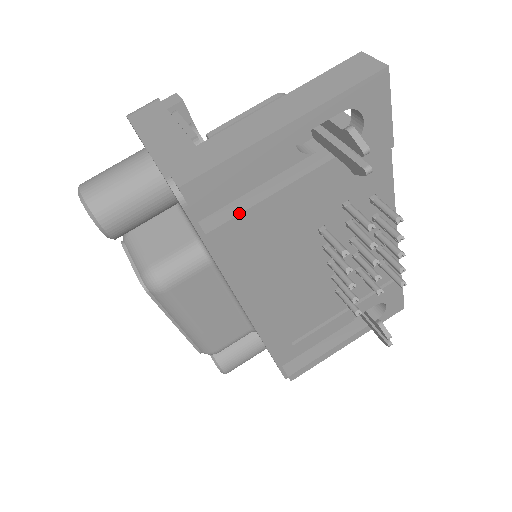
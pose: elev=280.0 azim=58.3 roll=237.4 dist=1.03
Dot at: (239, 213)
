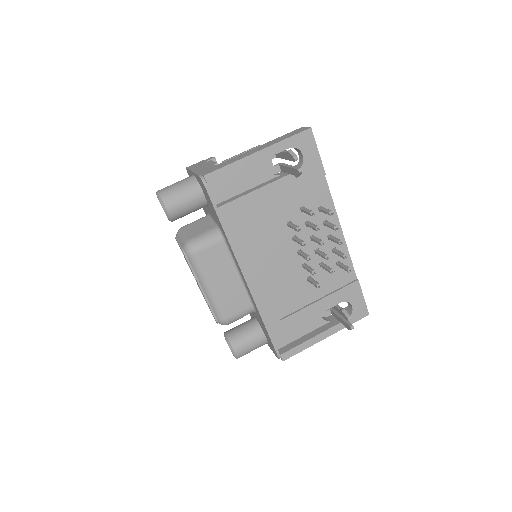
Dot at: (236, 198)
